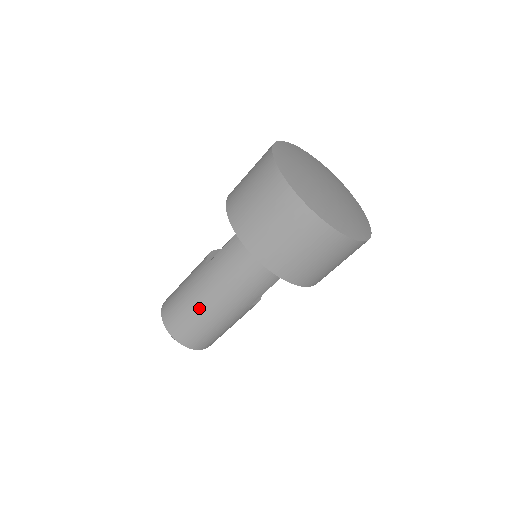
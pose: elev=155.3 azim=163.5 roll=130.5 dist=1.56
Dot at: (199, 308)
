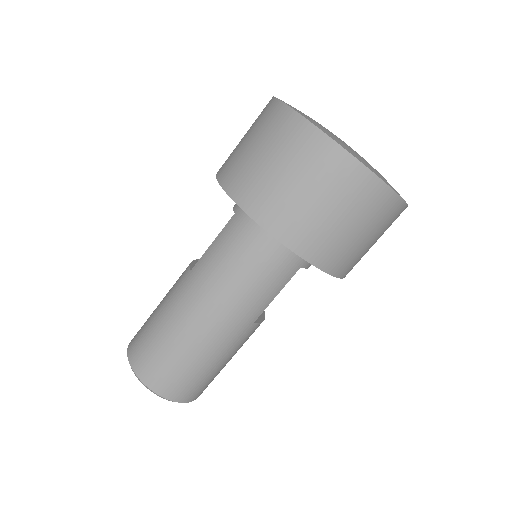
Dot at: (182, 331)
